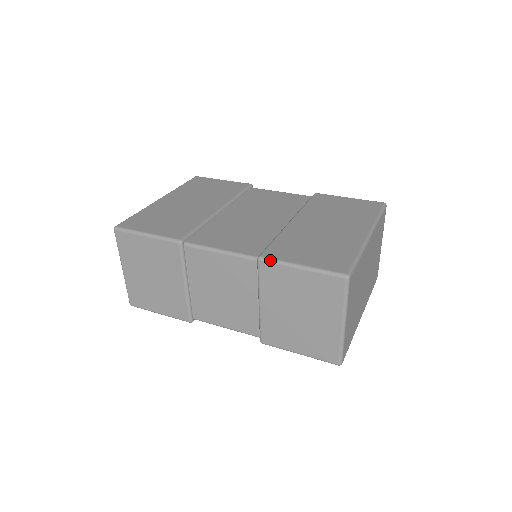
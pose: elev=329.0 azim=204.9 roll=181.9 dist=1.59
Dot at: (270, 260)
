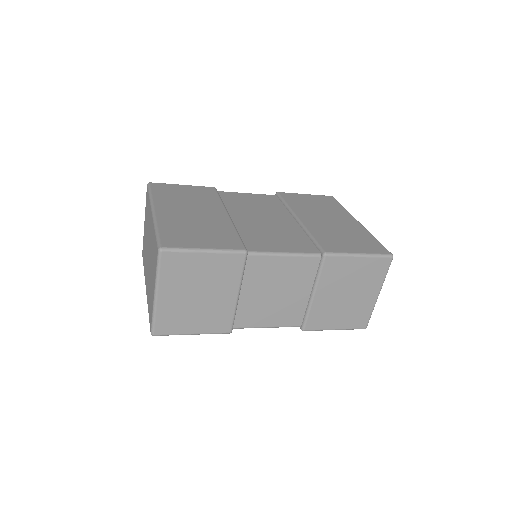
Dot at: (335, 254)
